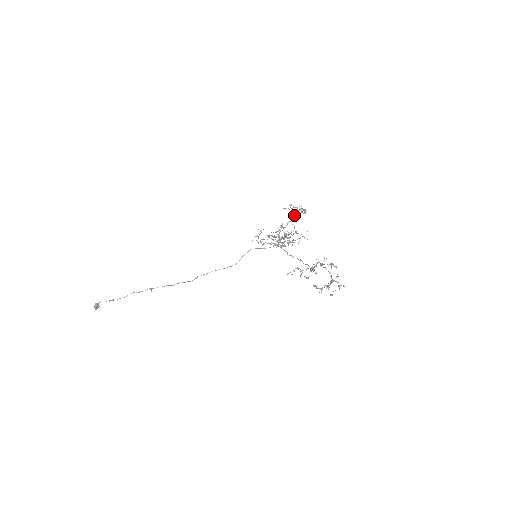
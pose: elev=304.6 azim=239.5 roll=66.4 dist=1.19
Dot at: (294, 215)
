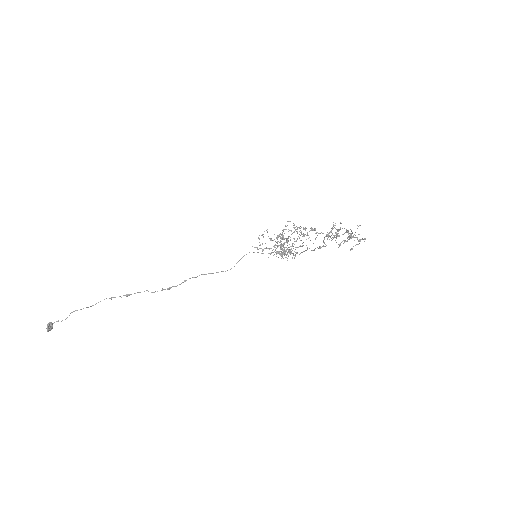
Dot at: occluded
